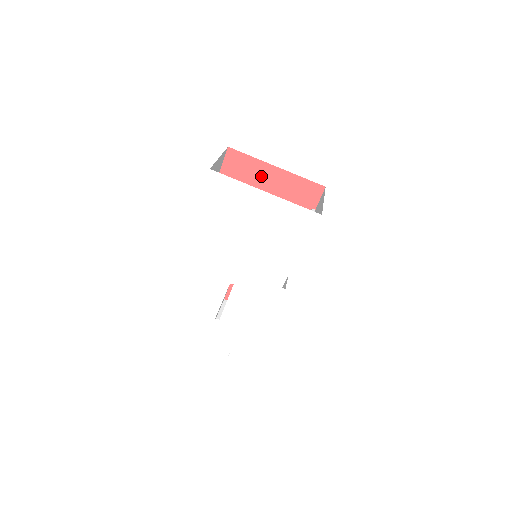
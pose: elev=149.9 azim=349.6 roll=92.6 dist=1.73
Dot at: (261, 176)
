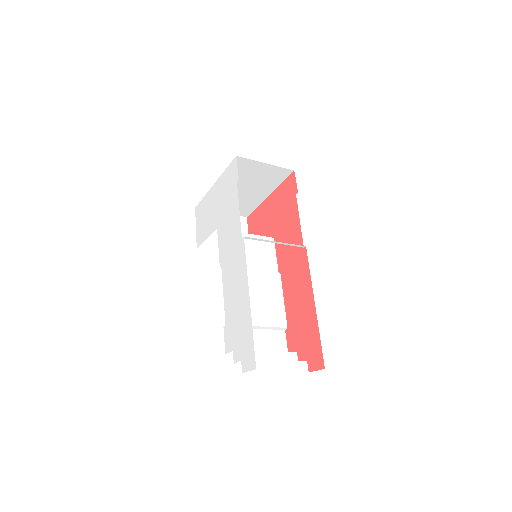
Dot at: (265, 213)
